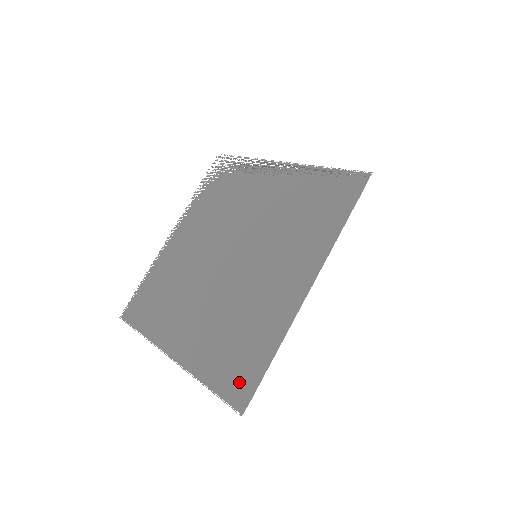
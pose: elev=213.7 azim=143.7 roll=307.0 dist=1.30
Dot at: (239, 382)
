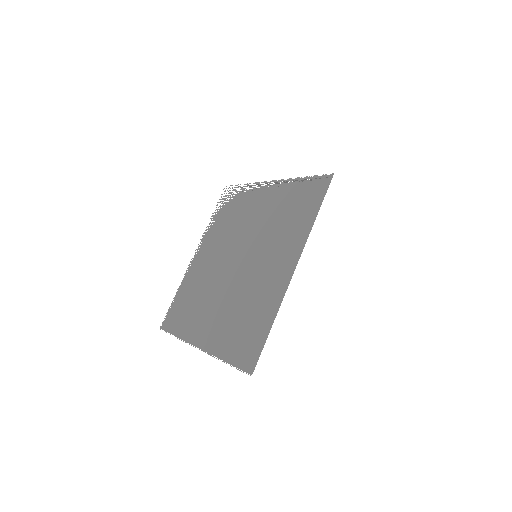
Dot at: (248, 352)
